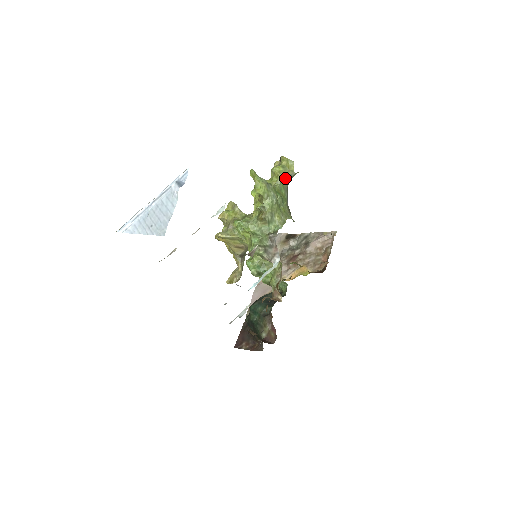
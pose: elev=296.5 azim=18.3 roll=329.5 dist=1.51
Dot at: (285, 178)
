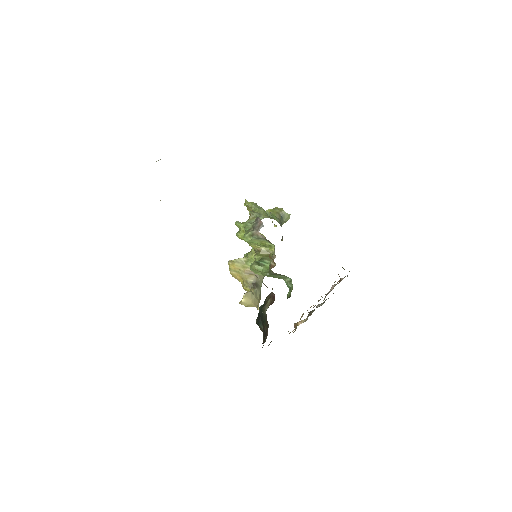
Dot at: (276, 213)
